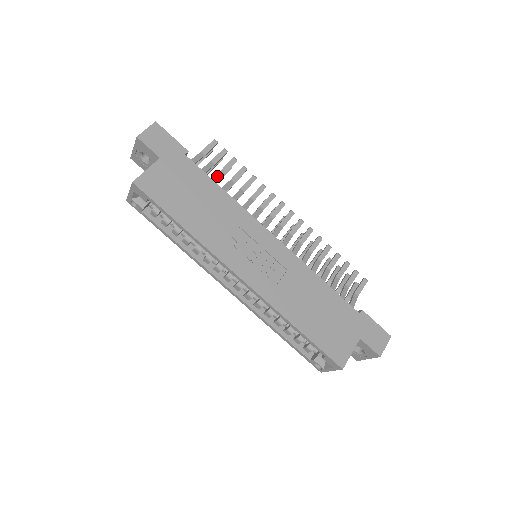
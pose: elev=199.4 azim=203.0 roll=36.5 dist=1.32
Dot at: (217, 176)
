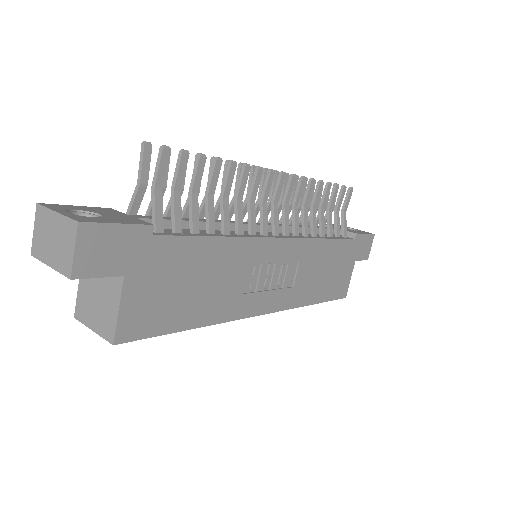
Dot at: (194, 212)
